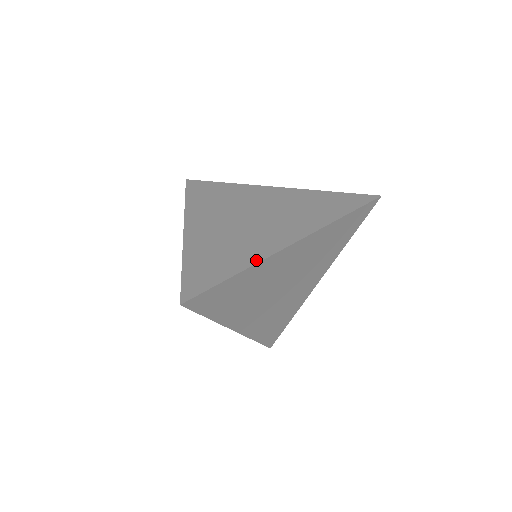
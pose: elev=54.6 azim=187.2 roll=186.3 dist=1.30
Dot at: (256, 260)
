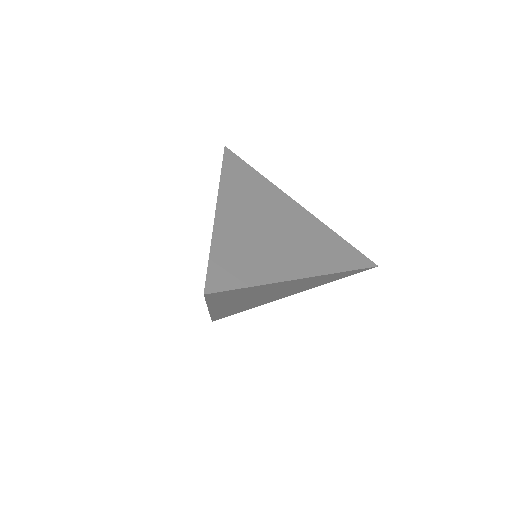
Dot at: (273, 279)
